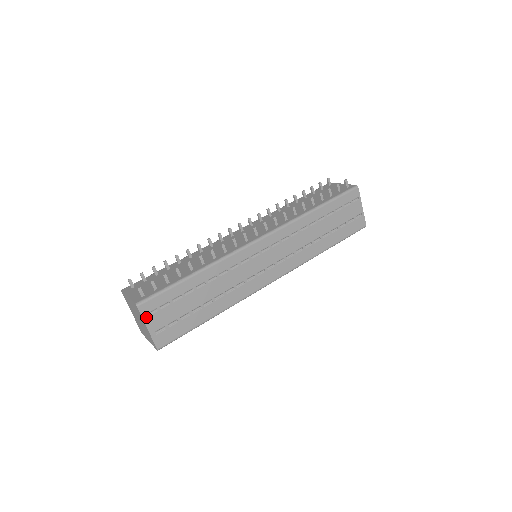
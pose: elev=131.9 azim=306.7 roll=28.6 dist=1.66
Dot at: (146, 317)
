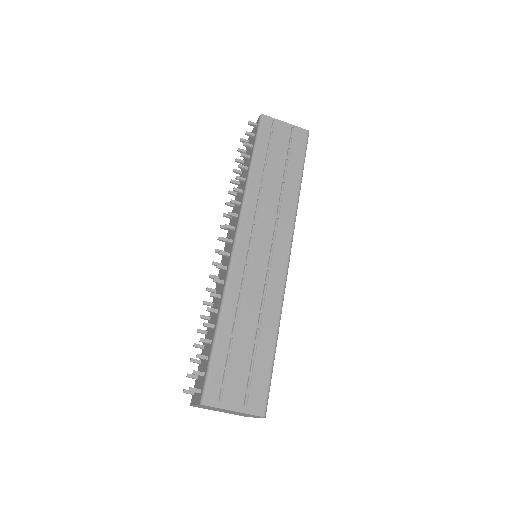
Dot at: (221, 404)
